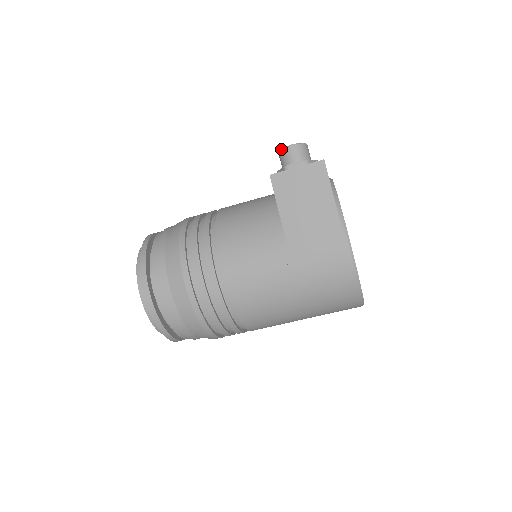
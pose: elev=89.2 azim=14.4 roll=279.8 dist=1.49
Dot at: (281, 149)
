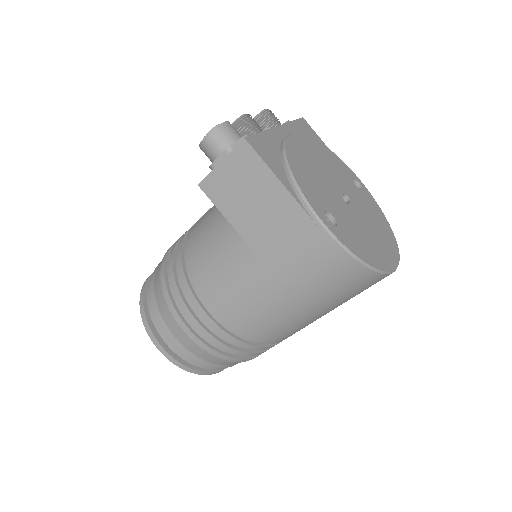
Dot at: occluded
